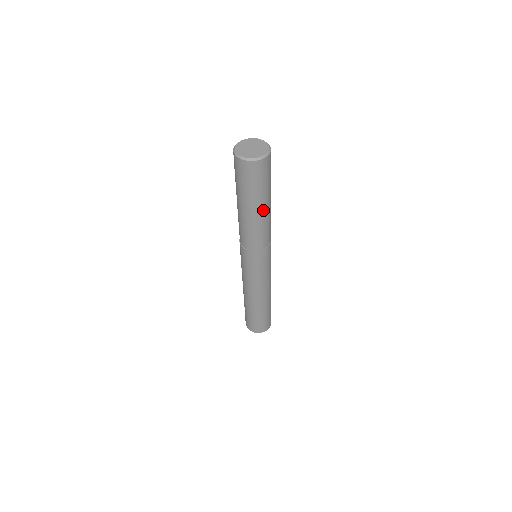
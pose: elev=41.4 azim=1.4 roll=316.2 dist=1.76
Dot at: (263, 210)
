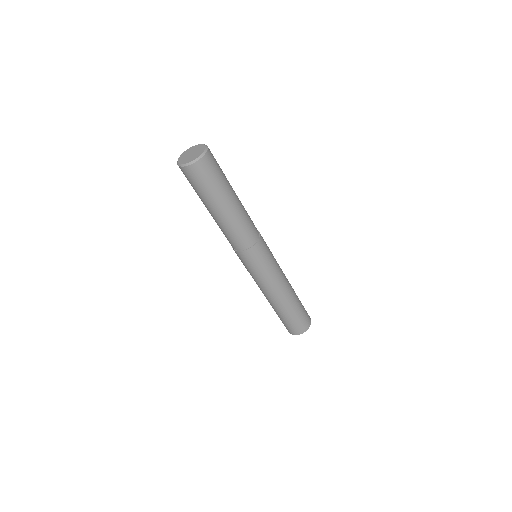
Dot at: (231, 206)
